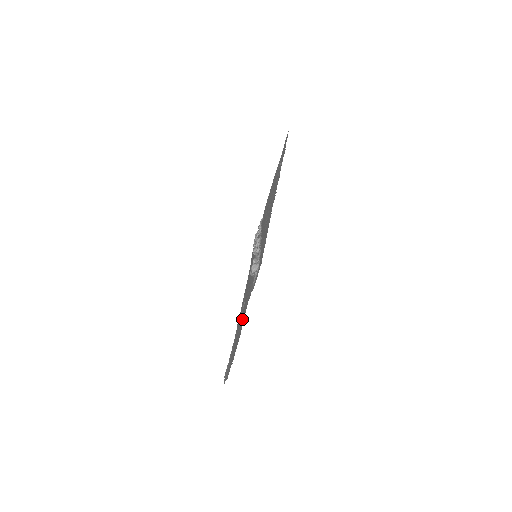
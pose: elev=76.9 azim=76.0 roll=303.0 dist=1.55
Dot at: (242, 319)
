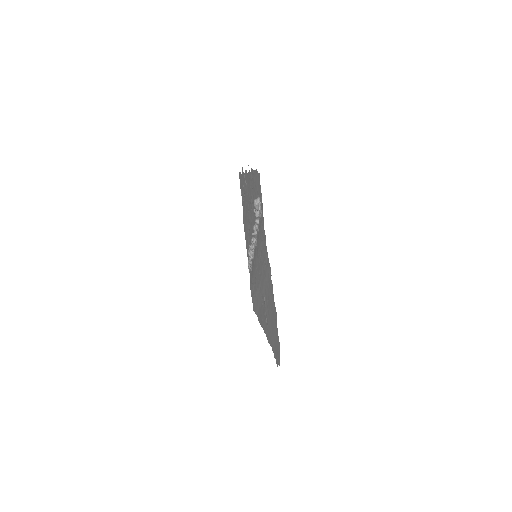
Dot at: (267, 284)
